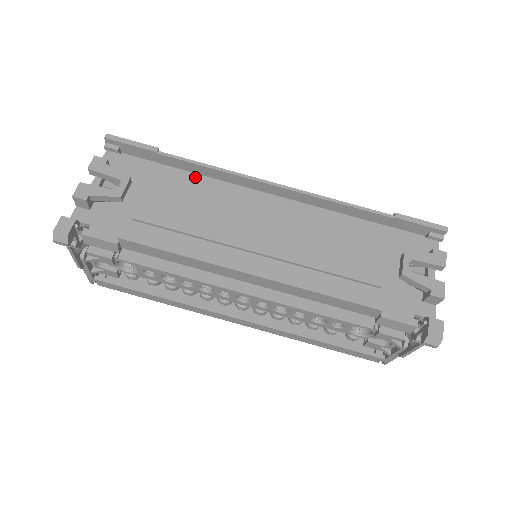
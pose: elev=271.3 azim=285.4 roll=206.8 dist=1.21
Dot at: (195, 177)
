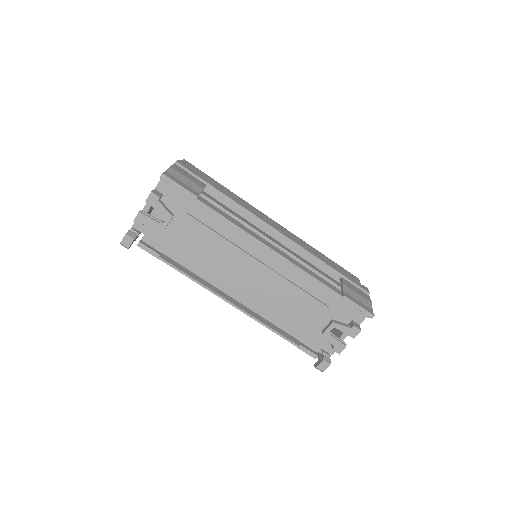
Dot at: (221, 218)
